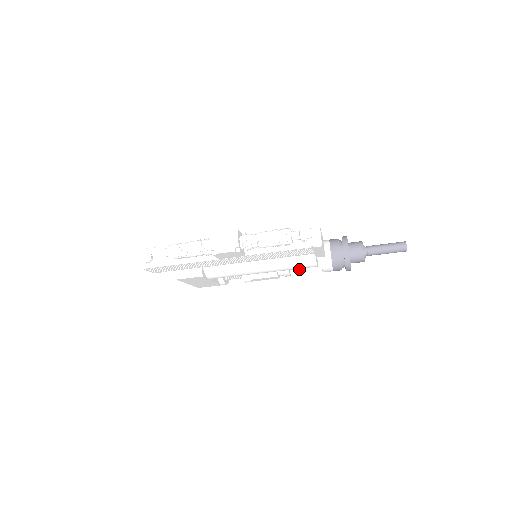
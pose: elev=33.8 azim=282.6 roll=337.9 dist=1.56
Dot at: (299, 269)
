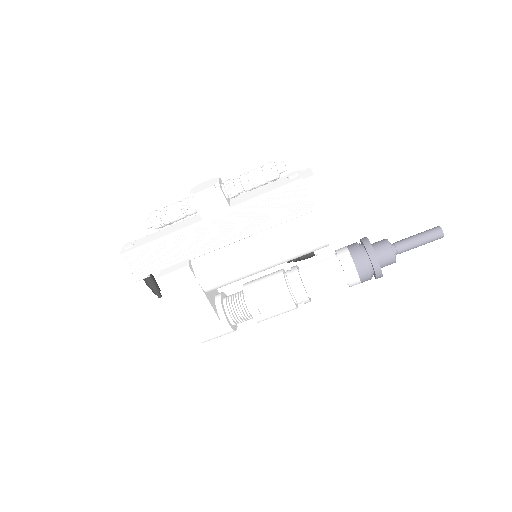
Dot at: (316, 283)
